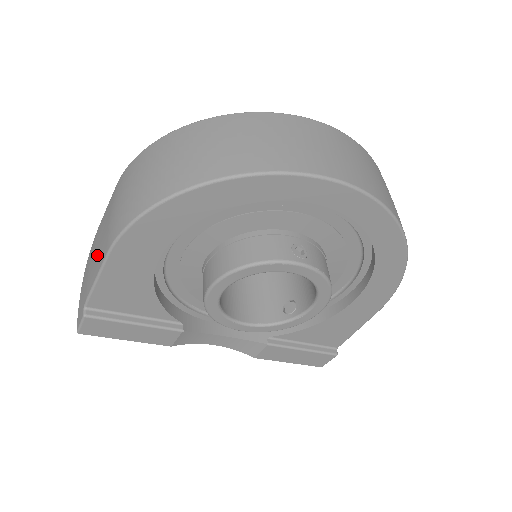
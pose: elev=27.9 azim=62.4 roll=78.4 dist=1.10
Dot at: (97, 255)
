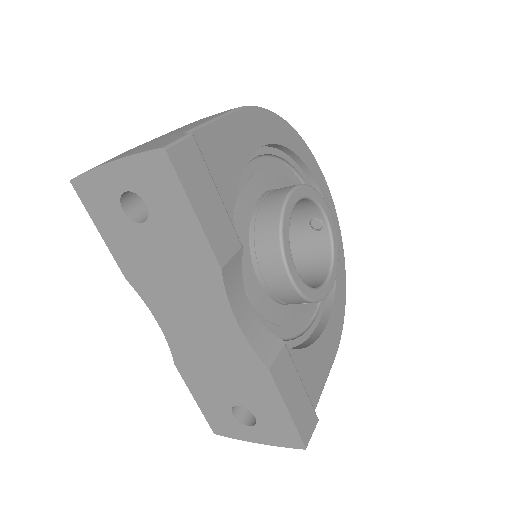
Dot at: (189, 125)
